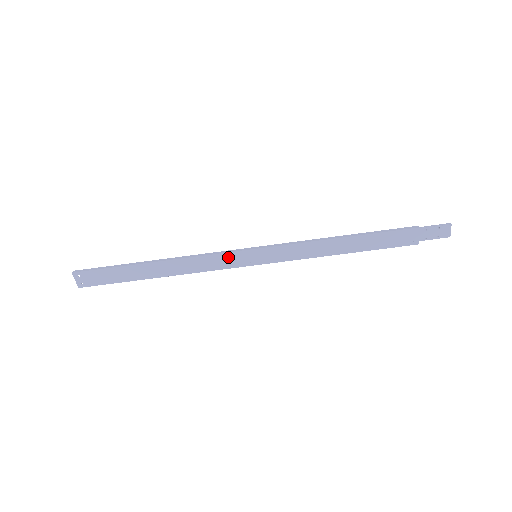
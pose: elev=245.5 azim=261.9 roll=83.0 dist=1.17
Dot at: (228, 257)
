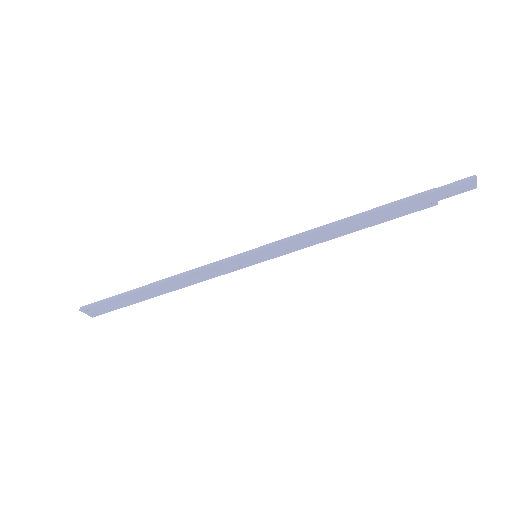
Dot at: (227, 265)
